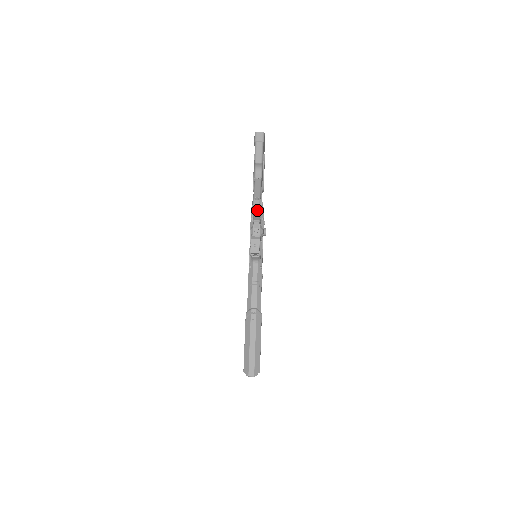
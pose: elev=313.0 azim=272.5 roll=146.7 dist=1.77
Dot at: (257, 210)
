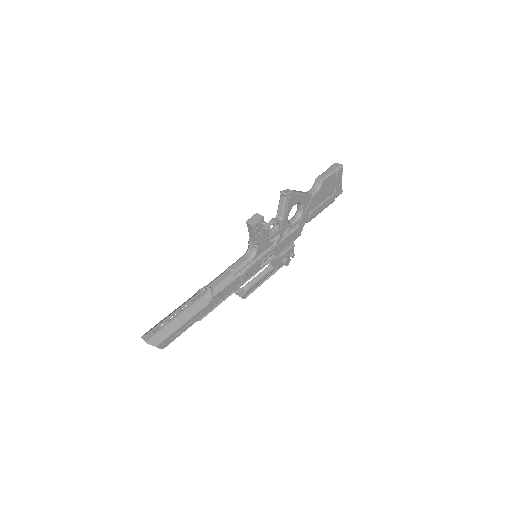
Dot at: (283, 199)
